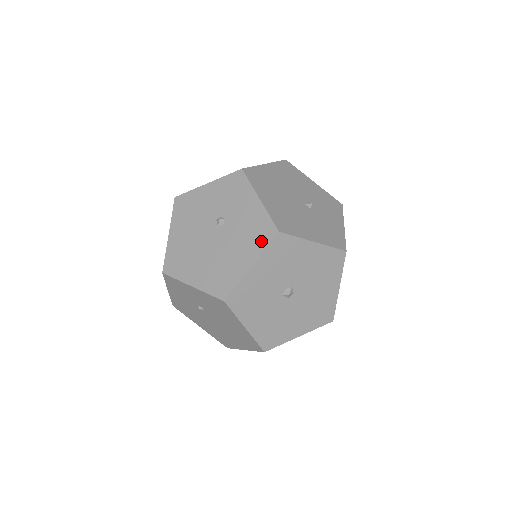
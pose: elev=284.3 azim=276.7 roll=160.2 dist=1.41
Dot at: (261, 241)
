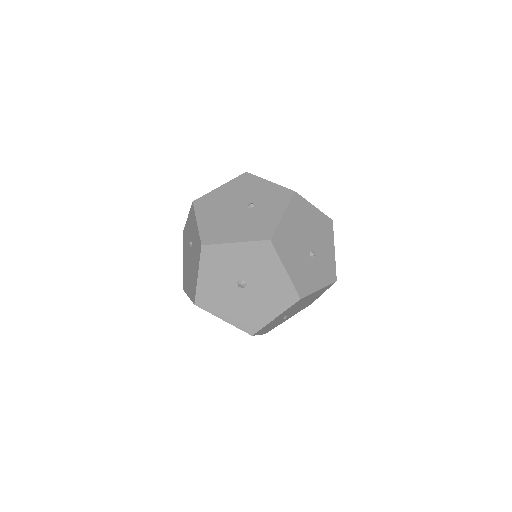
Dot at: (256, 235)
